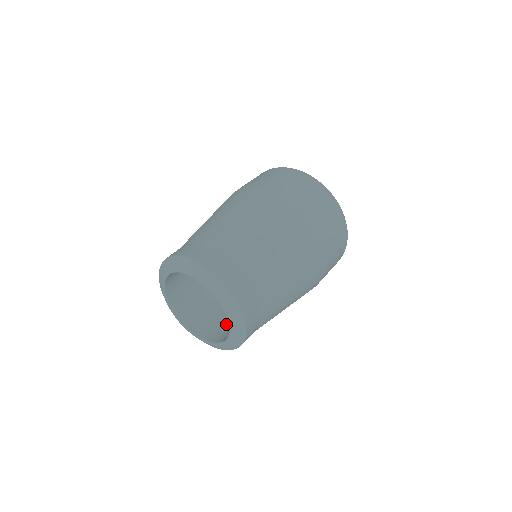
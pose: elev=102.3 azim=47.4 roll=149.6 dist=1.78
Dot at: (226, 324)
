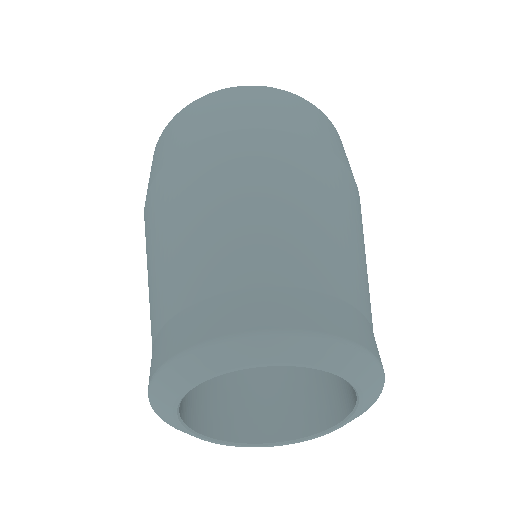
Dot at: (323, 377)
